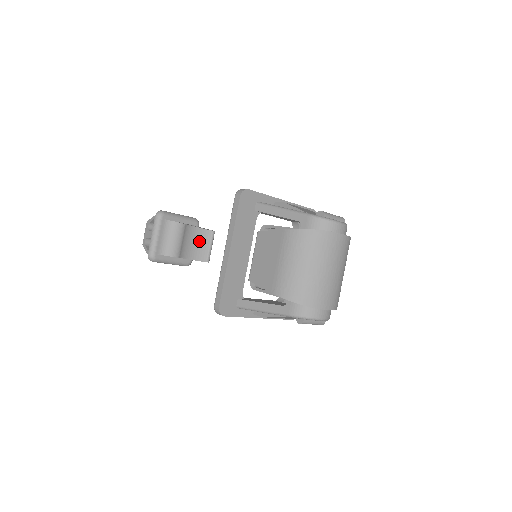
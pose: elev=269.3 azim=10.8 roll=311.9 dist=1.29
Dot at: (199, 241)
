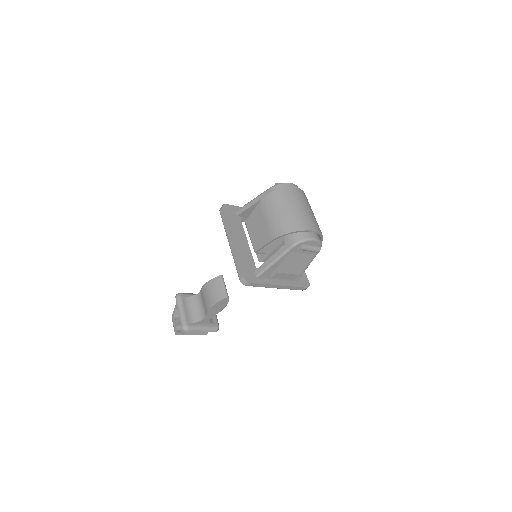
Dot at: (214, 288)
